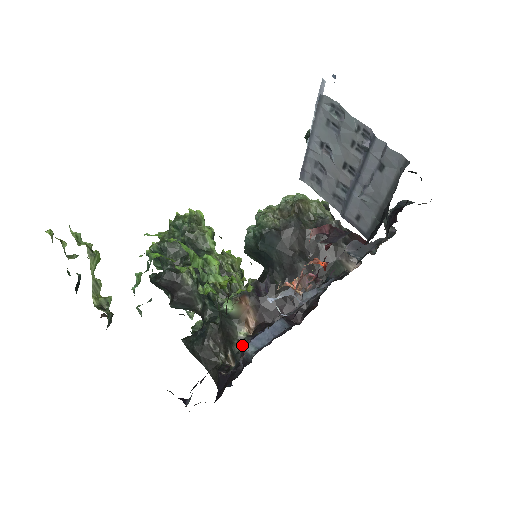
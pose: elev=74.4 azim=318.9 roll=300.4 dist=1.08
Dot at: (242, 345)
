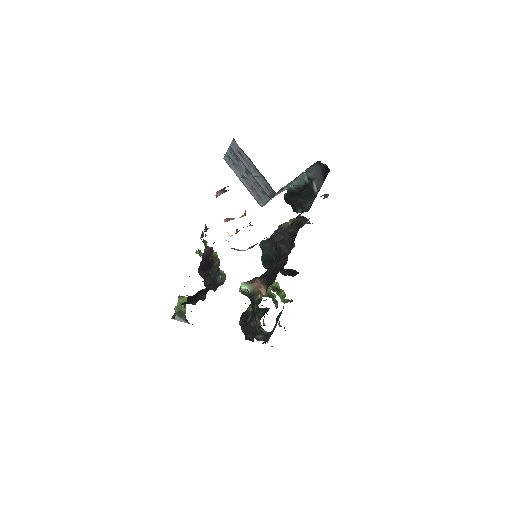
Dot at: (256, 303)
